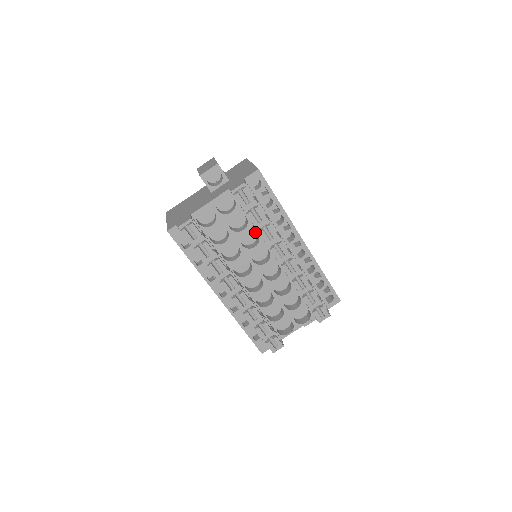
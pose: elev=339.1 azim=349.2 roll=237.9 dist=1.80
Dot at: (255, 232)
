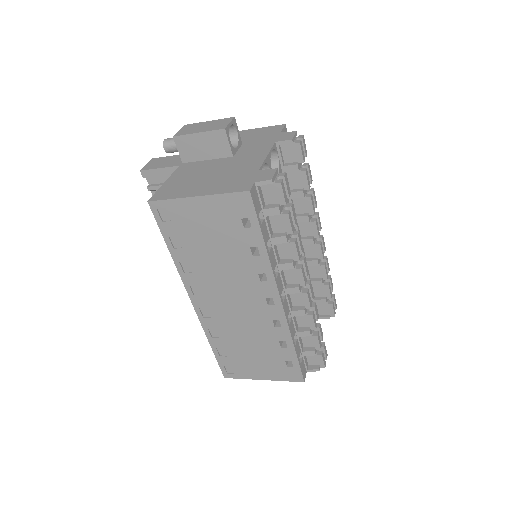
Dot at: occluded
